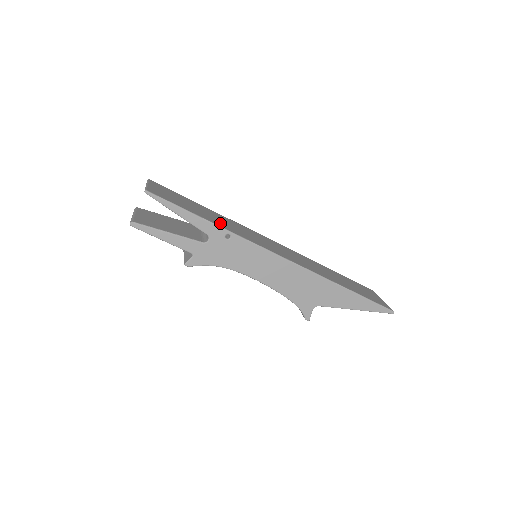
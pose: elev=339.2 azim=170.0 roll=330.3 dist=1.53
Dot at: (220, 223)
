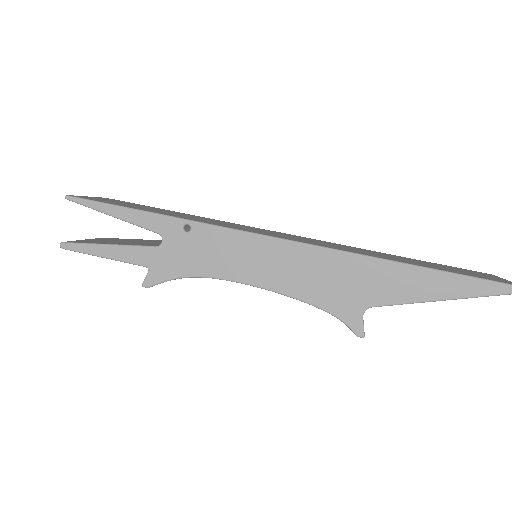
Dot at: (180, 216)
